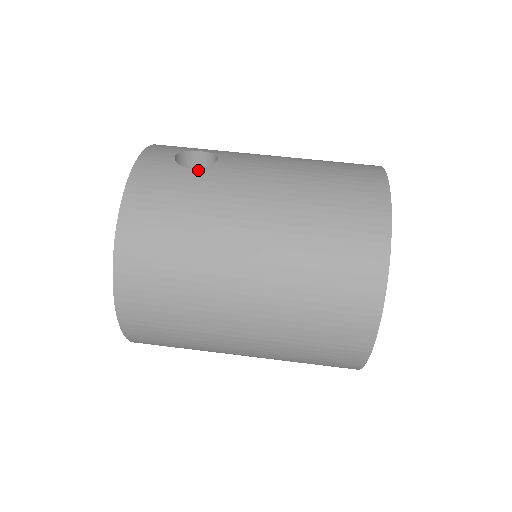
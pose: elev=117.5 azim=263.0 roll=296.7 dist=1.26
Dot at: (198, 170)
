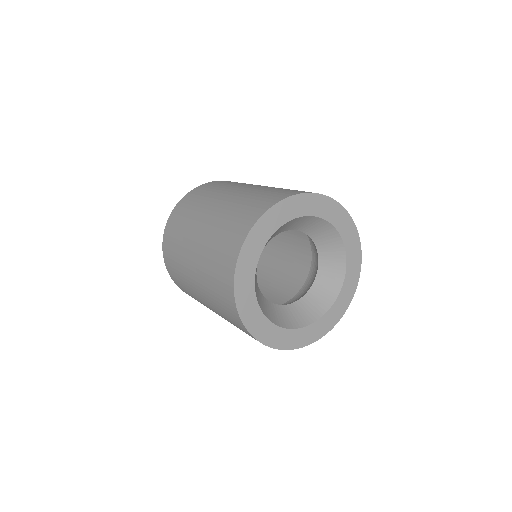
Dot at: occluded
